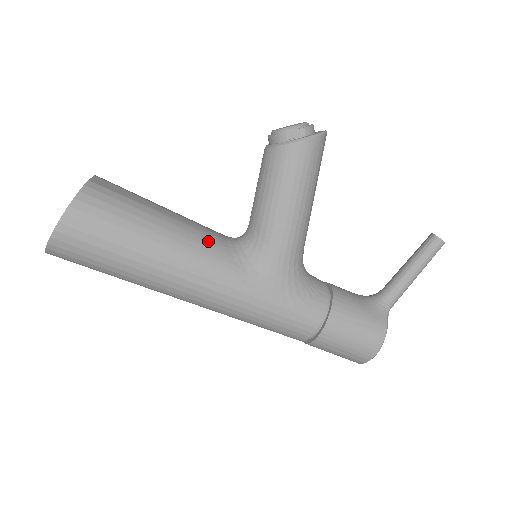
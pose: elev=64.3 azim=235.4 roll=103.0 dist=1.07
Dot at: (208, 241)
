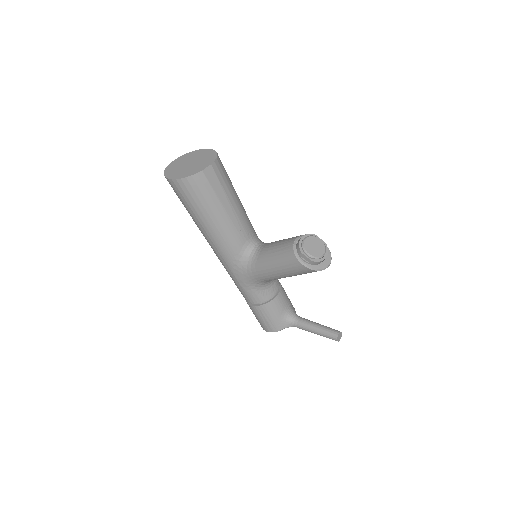
Dot at: (233, 239)
